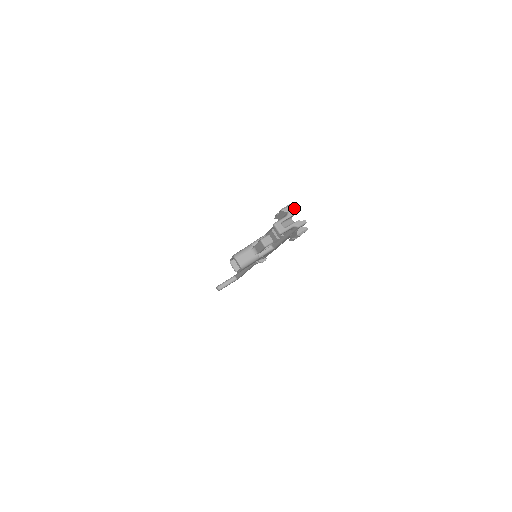
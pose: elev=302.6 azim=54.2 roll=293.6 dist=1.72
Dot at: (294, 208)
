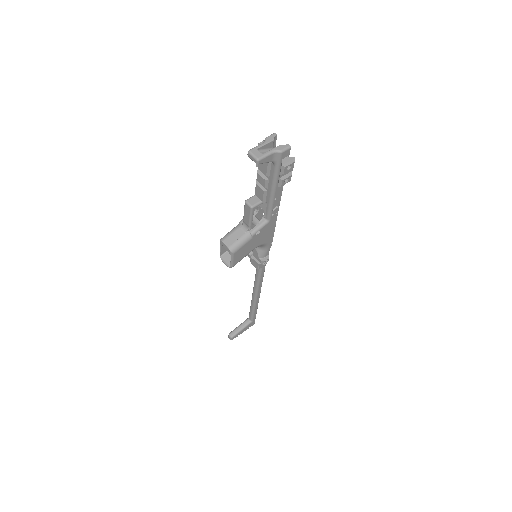
Dot at: (272, 134)
